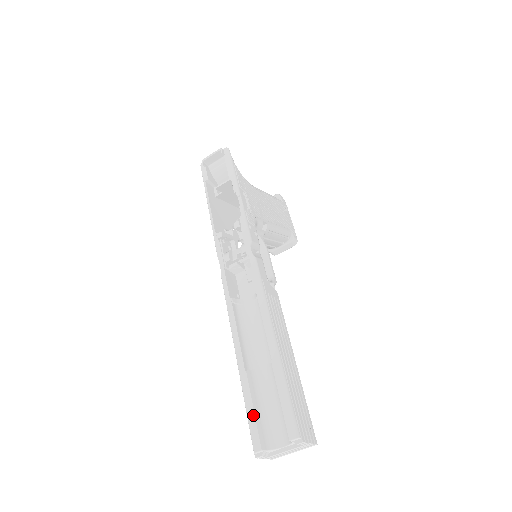
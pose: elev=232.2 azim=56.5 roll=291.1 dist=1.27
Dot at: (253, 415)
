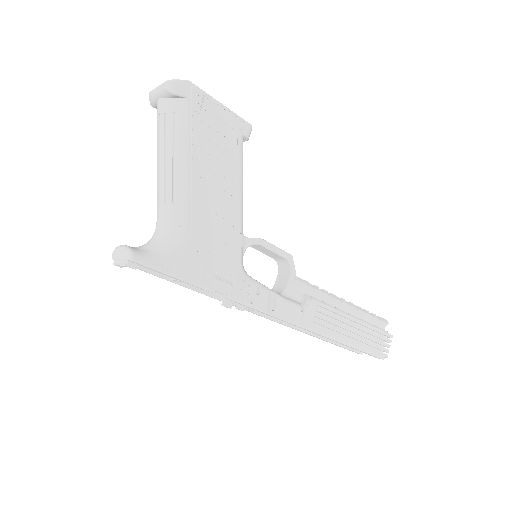
Dot at: (347, 349)
